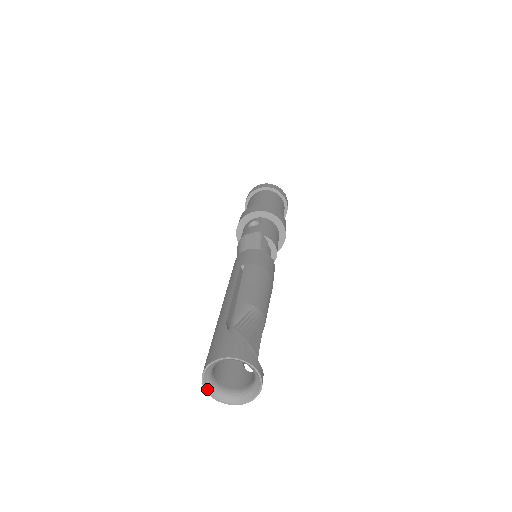
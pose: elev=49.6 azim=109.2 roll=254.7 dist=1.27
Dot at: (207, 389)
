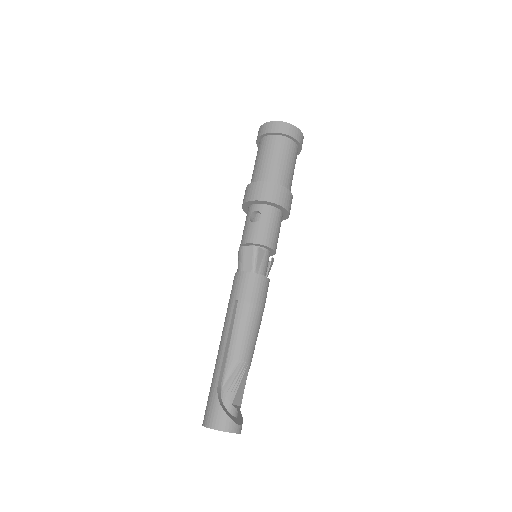
Dot at: occluded
